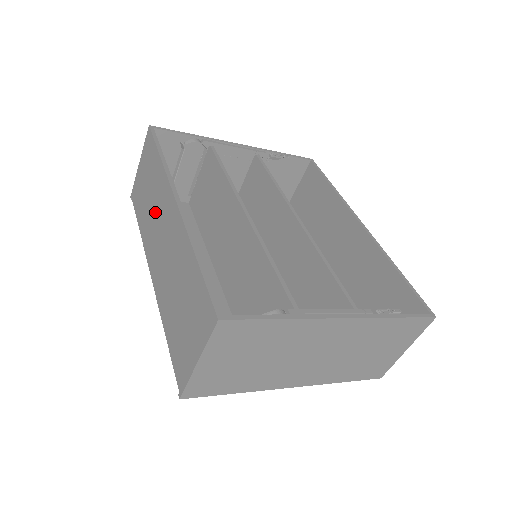
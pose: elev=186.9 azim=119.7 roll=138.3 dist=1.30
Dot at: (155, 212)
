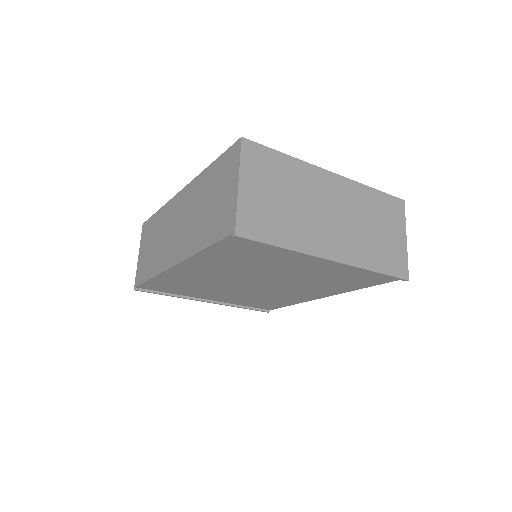
Dot at: (164, 234)
